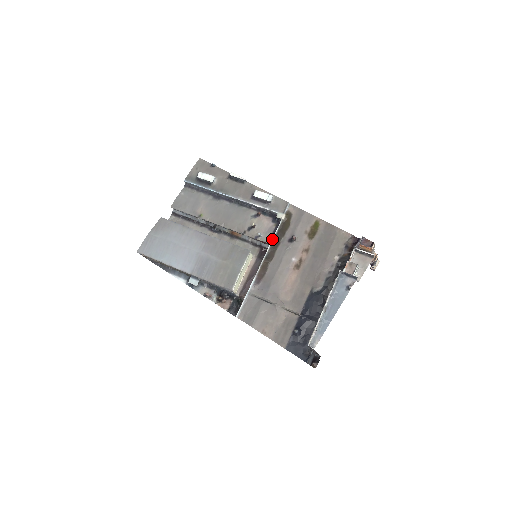
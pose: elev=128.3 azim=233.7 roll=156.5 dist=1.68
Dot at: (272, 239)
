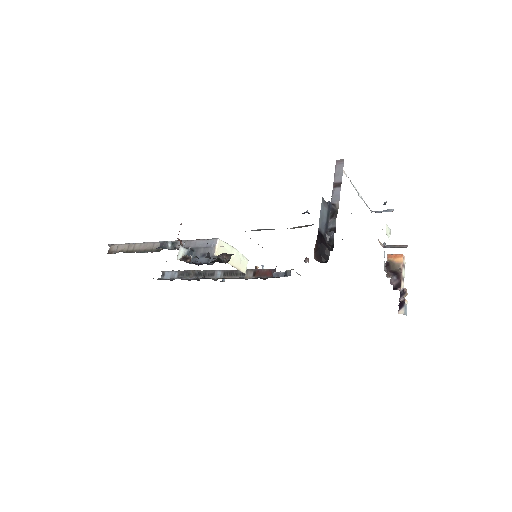
Dot at: occluded
